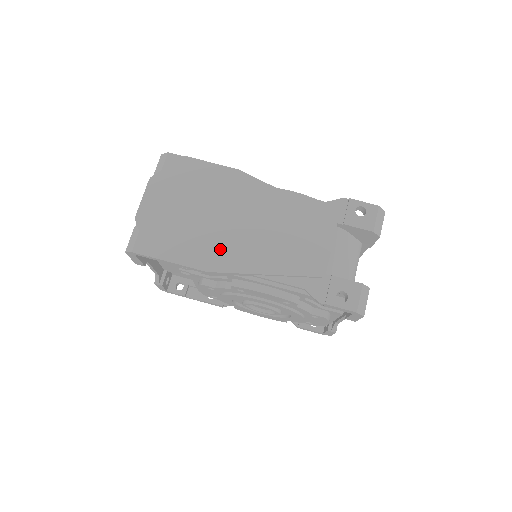
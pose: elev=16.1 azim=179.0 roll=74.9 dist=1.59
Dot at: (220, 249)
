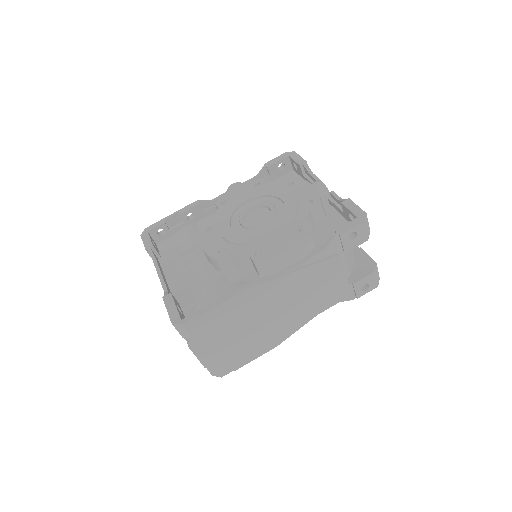
Dot at: (275, 333)
